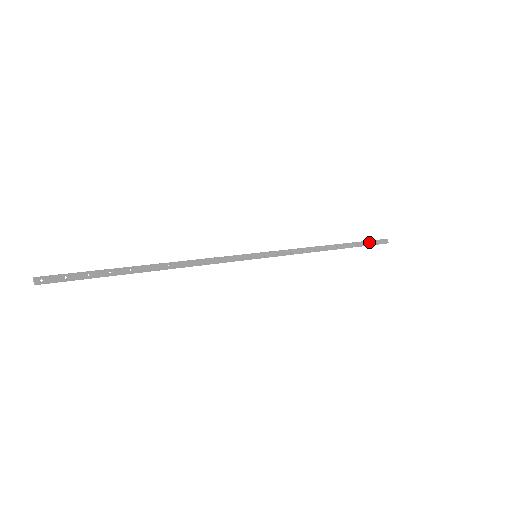
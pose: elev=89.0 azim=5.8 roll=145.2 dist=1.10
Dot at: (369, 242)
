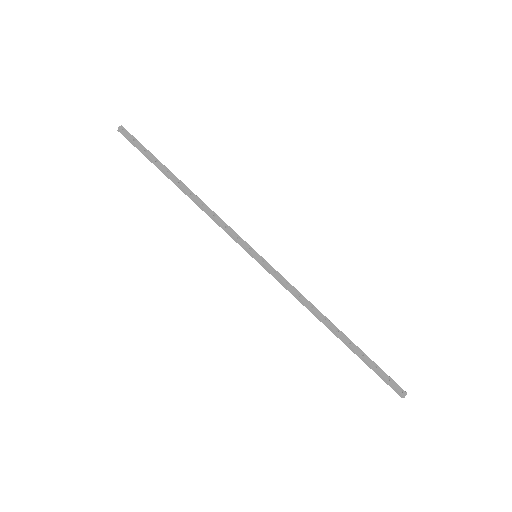
Dot at: (379, 369)
